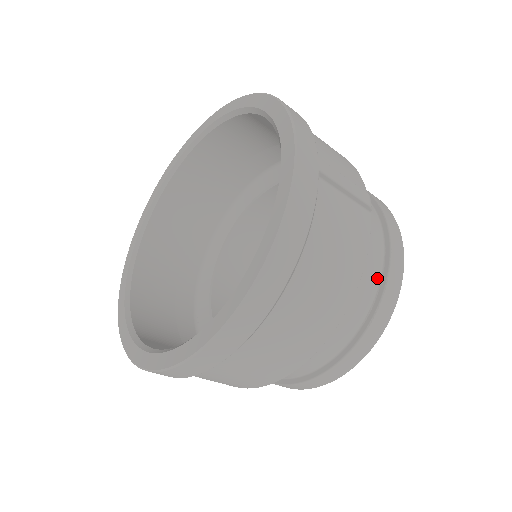
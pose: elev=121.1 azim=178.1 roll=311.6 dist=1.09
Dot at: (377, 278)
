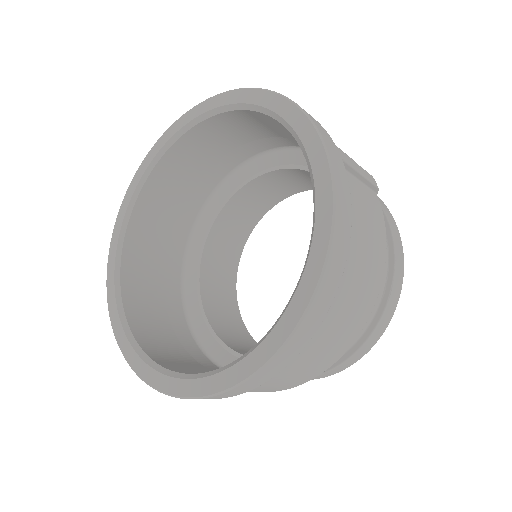
Dot at: occluded
